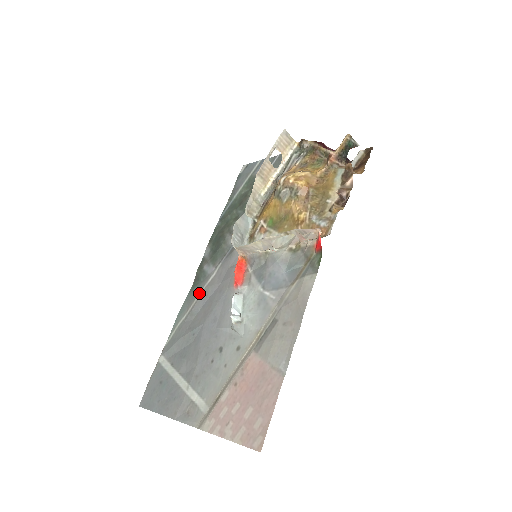
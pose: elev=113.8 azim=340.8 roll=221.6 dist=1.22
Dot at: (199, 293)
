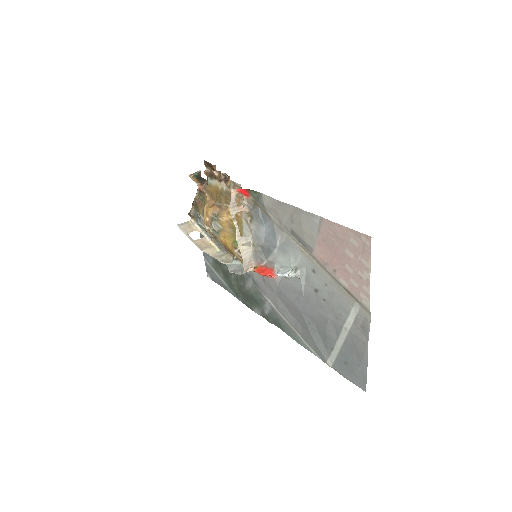
Dot at: (283, 319)
